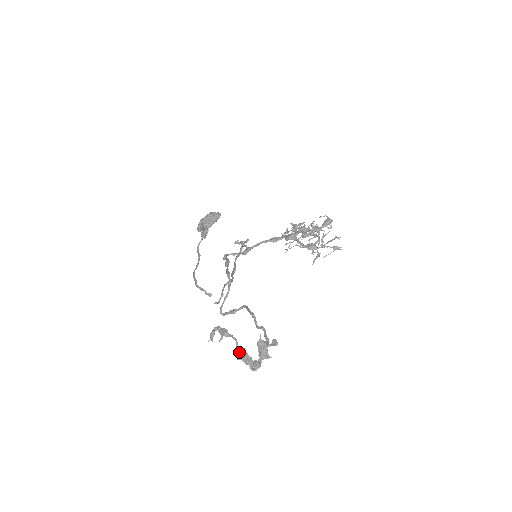
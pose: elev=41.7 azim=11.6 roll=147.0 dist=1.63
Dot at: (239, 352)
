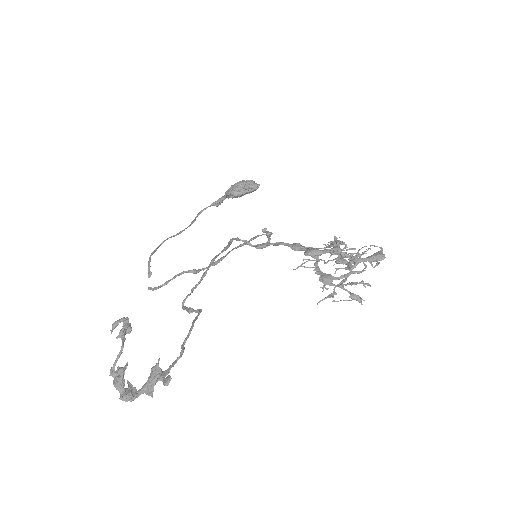
Dot at: occluded
